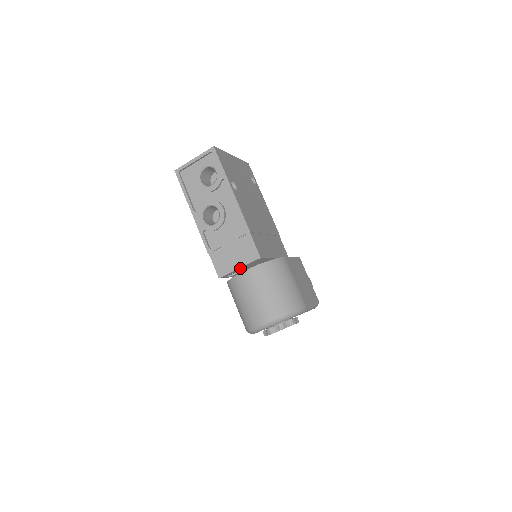
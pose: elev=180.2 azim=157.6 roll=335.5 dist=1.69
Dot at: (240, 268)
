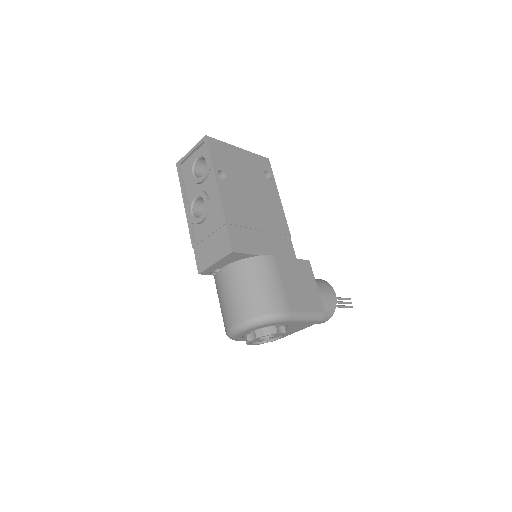
Dot at: (217, 263)
